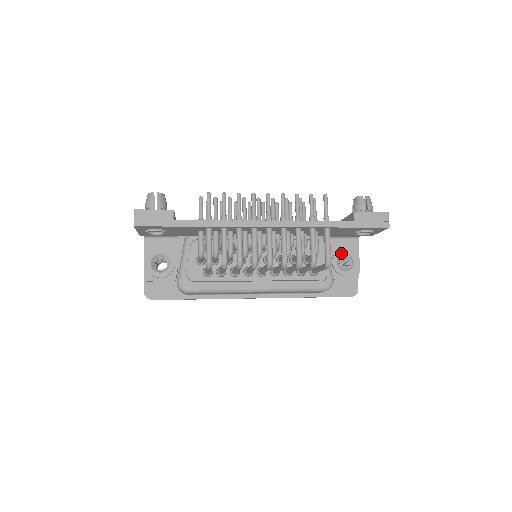
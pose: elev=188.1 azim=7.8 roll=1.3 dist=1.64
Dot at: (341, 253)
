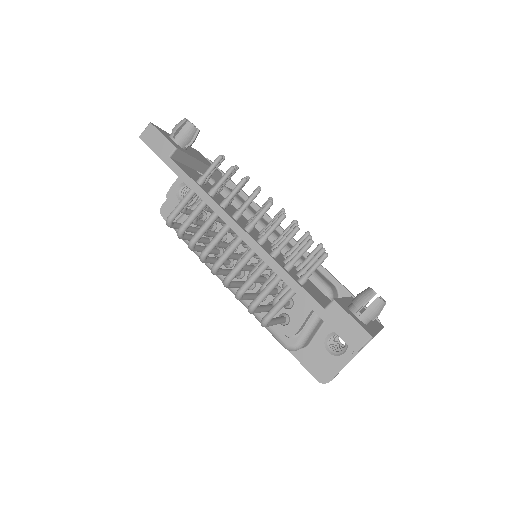
Dot at: occluded
